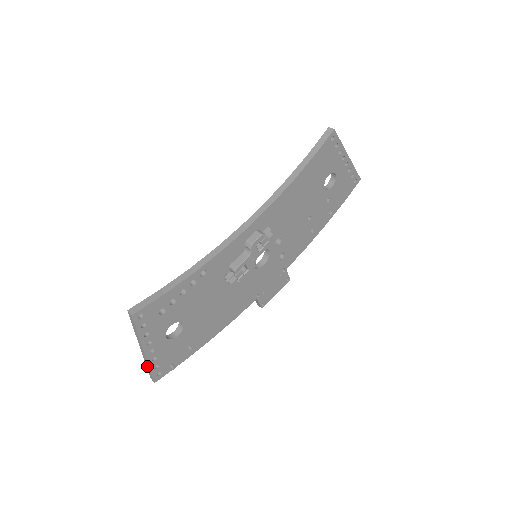
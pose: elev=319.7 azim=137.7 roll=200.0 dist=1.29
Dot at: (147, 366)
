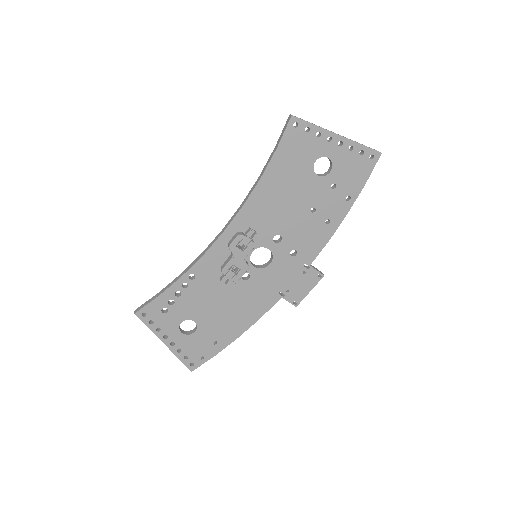
Dot at: (179, 357)
